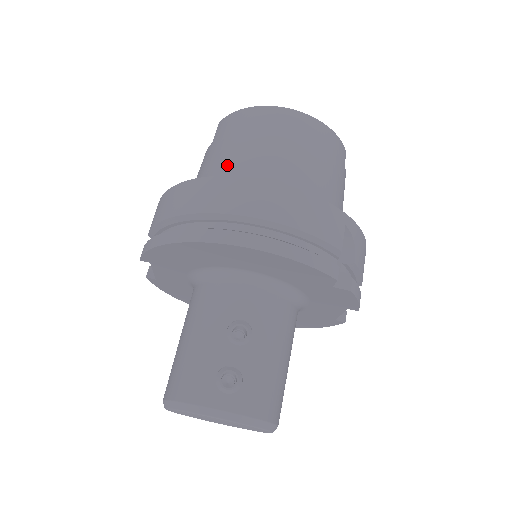
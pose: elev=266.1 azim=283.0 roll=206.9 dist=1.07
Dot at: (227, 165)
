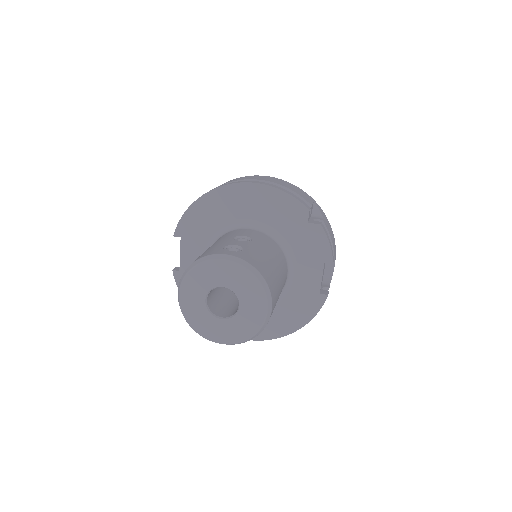
Dot at: occluded
